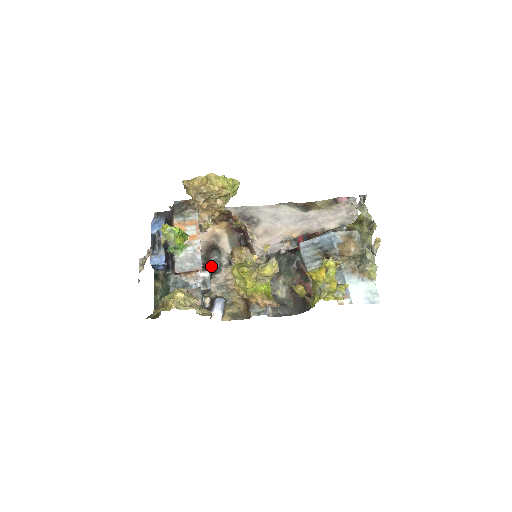
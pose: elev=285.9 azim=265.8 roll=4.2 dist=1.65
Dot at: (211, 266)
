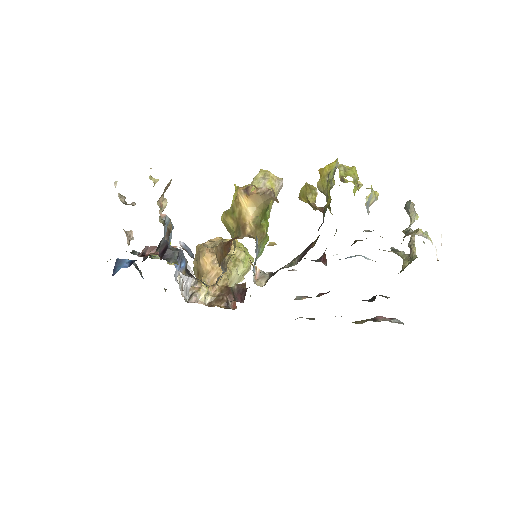
Dot at: occluded
